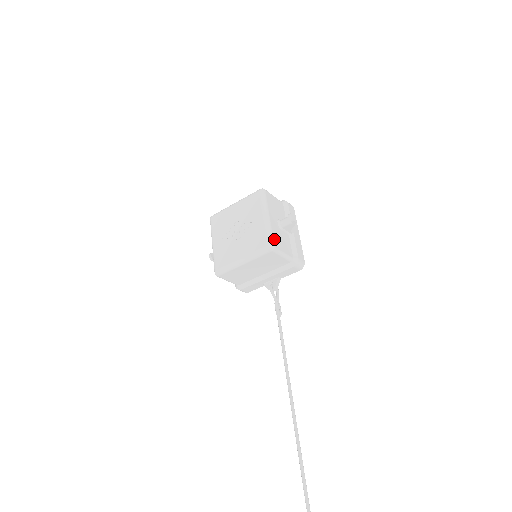
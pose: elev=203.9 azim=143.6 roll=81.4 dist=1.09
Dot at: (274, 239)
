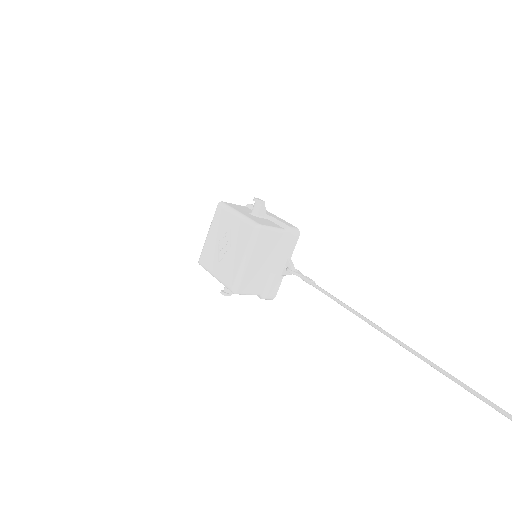
Dot at: (255, 221)
